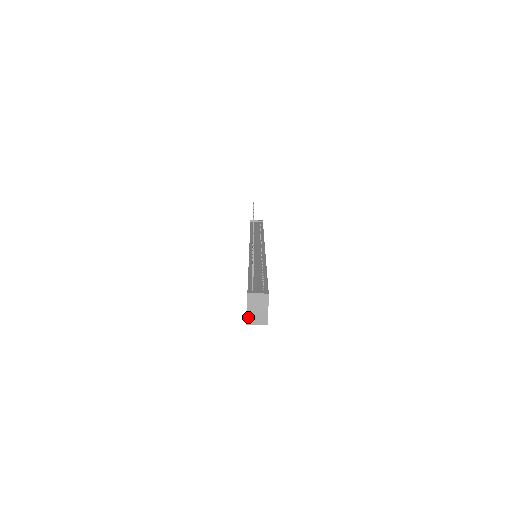
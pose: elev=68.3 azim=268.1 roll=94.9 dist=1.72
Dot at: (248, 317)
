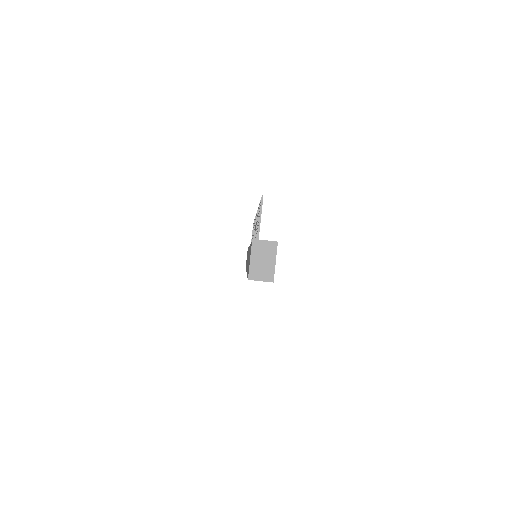
Dot at: (251, 270)
